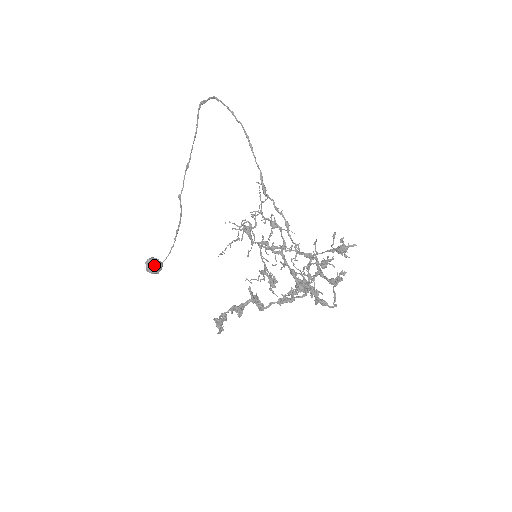
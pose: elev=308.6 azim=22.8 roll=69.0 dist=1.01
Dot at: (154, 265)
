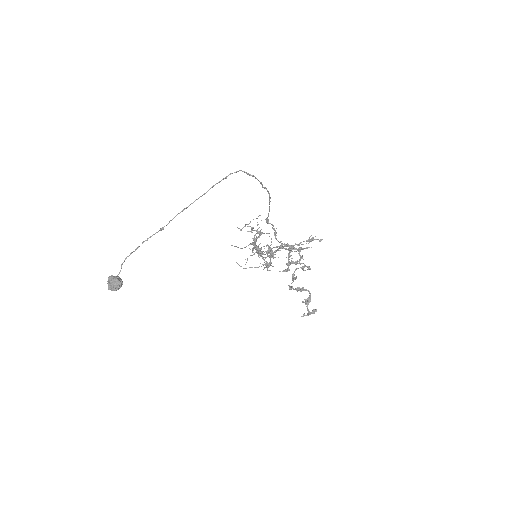
Dot at: (122, 284)
